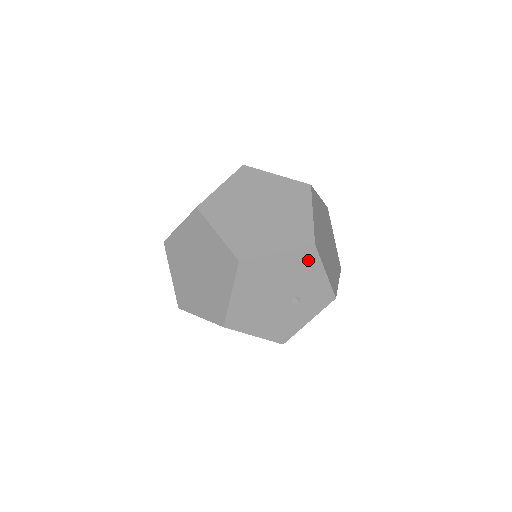
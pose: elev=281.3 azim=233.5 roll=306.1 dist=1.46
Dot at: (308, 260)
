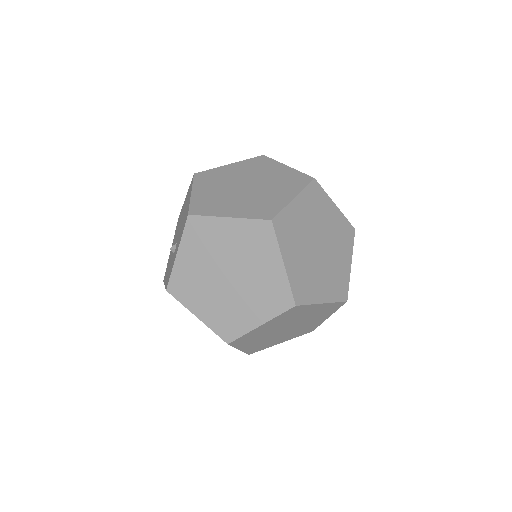
Dot at: occluded
